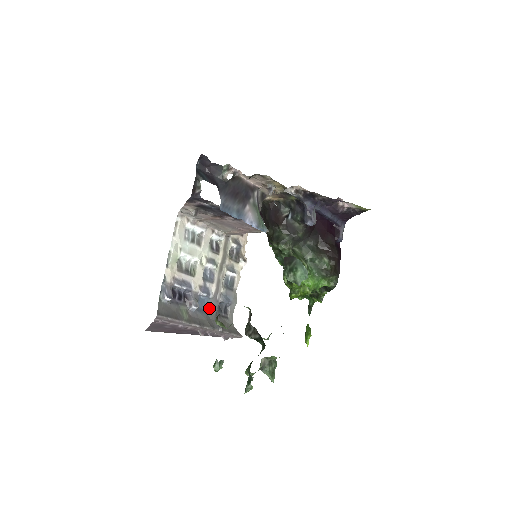
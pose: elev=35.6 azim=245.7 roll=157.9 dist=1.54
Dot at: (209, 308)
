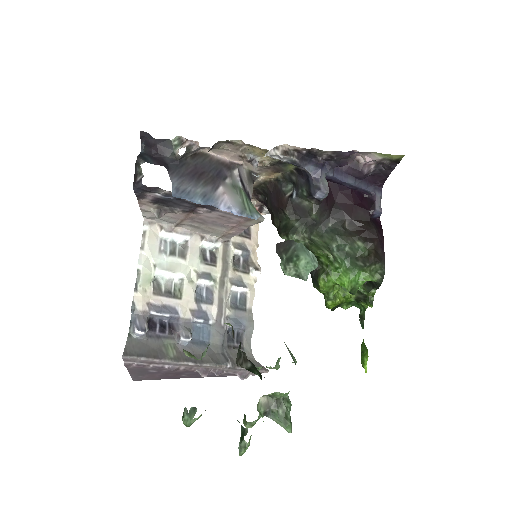
Dot at: (211, 338)
